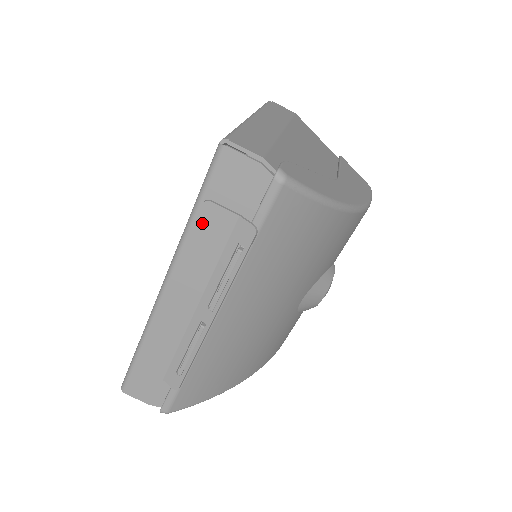
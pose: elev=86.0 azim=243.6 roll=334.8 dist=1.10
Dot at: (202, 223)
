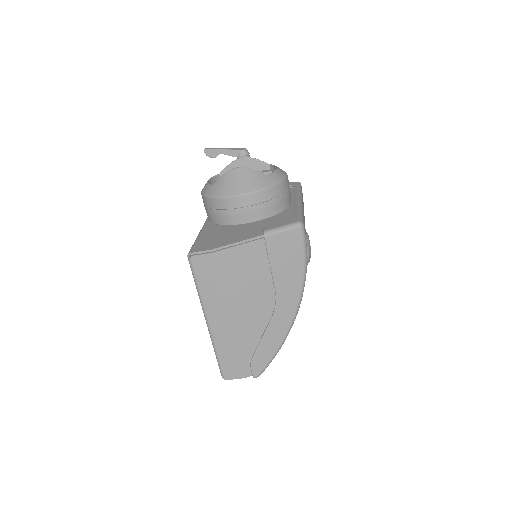
Dot at: occluded
